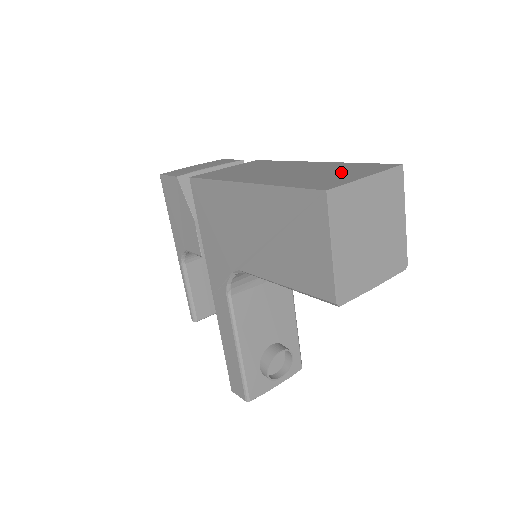
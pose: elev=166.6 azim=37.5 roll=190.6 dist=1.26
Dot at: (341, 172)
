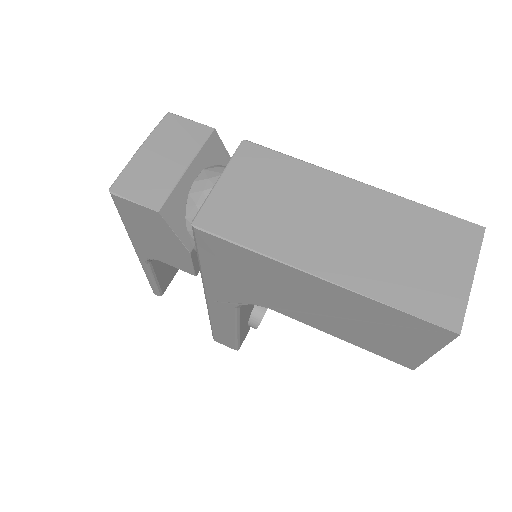
Dot at: (430, 251)
